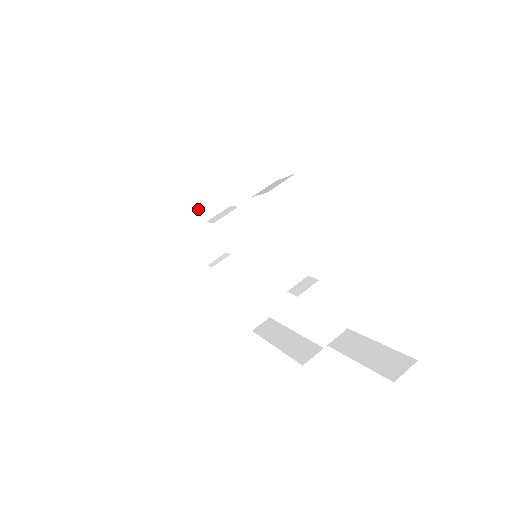
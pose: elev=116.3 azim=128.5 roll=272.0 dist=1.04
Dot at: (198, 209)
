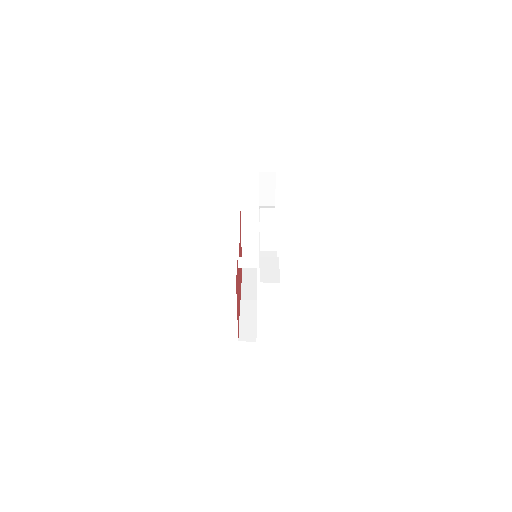
Dot at: (256, 284)
